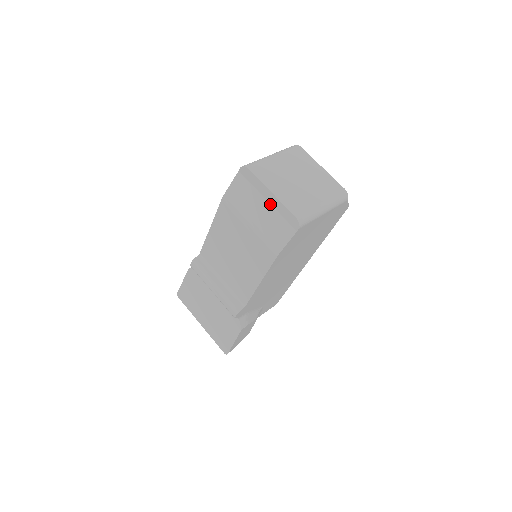
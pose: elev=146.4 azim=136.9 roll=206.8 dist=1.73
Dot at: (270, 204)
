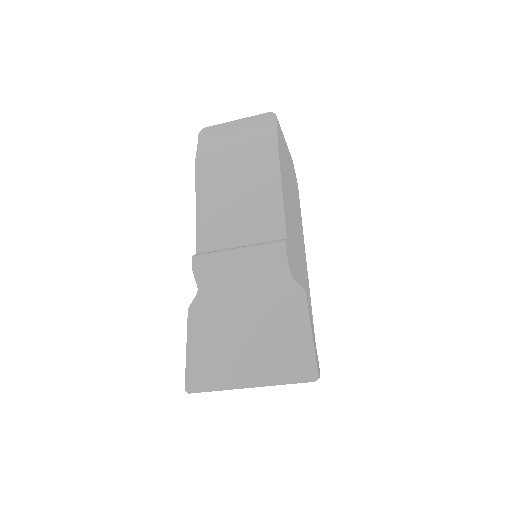
Dot at: (241, 128)
